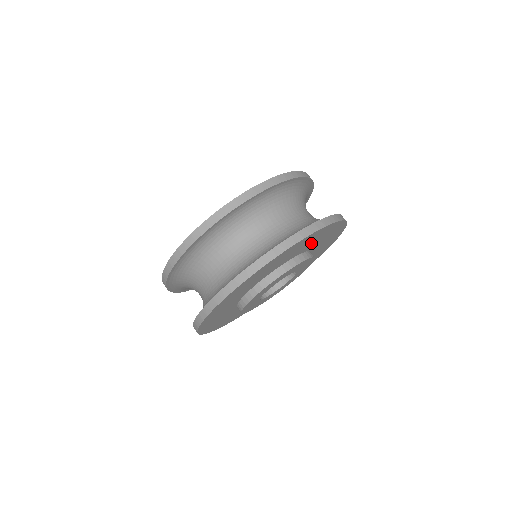
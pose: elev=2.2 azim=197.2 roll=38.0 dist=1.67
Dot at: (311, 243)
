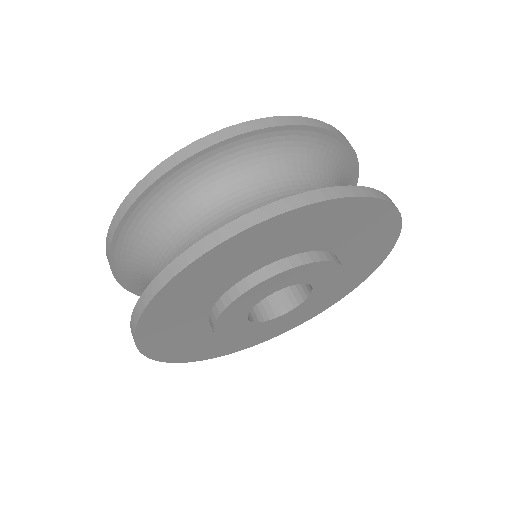
Dot at: (275, 246)
